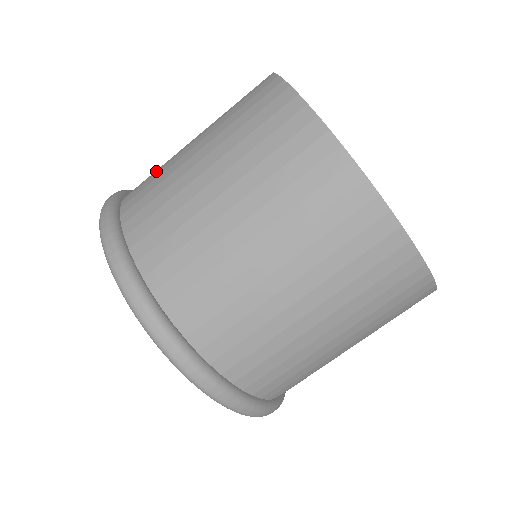
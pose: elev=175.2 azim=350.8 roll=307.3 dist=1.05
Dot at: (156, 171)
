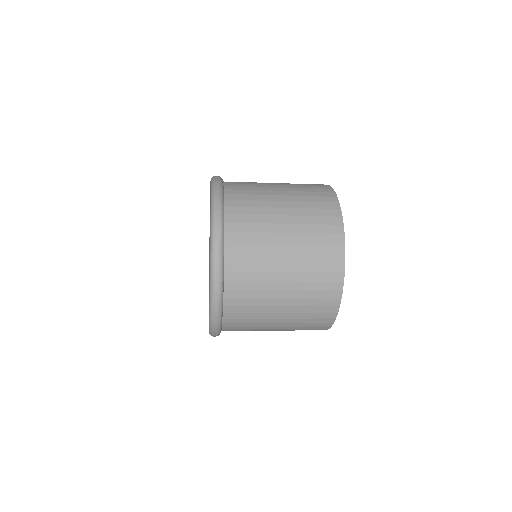
Dot at: (253, 218)
